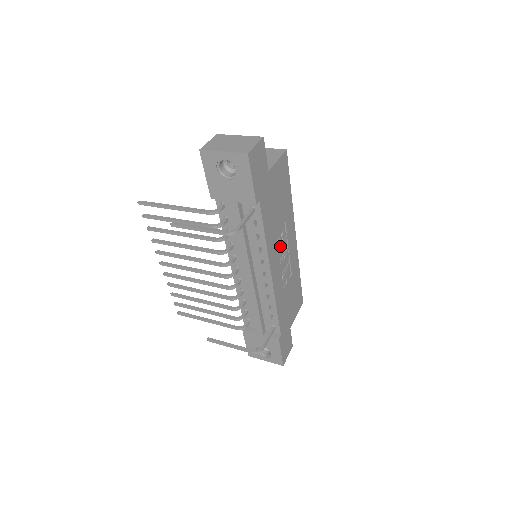
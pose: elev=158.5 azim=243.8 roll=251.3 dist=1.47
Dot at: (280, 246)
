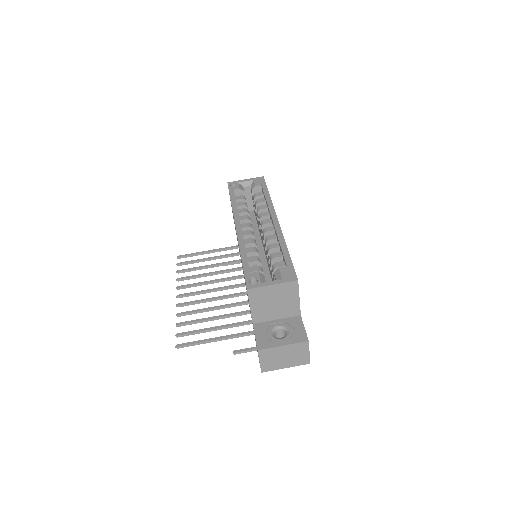
Dot at: occluded
